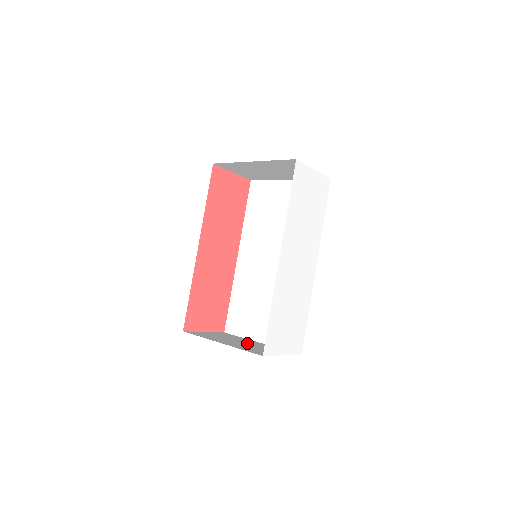
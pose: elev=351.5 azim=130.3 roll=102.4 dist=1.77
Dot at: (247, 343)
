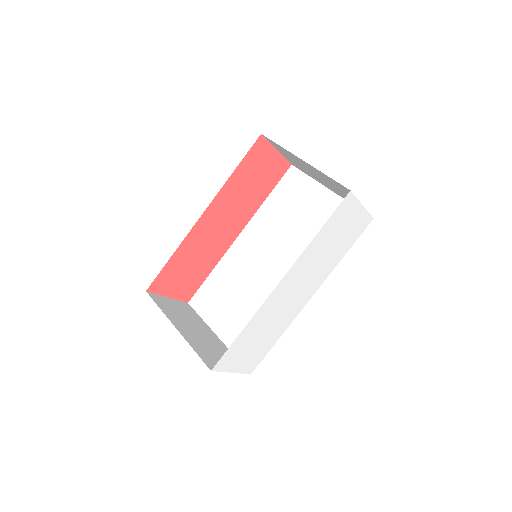
Dot at: (204, 335)
